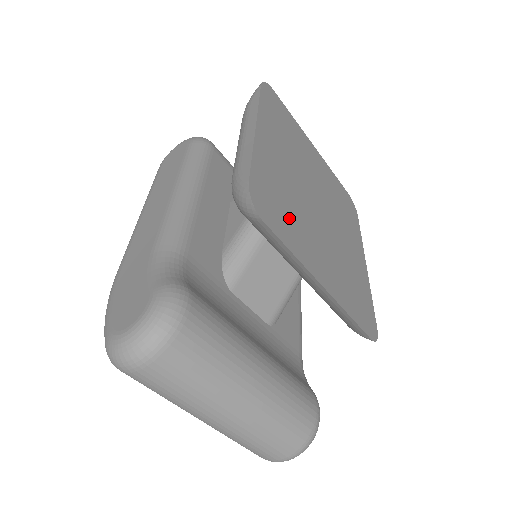
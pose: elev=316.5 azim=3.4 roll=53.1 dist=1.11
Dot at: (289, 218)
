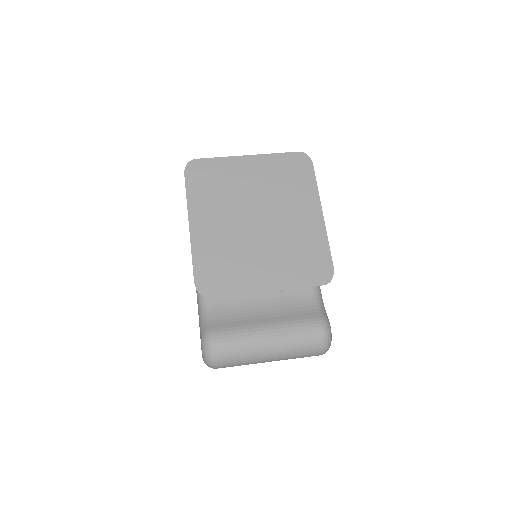
Dot at: (230, 270)
